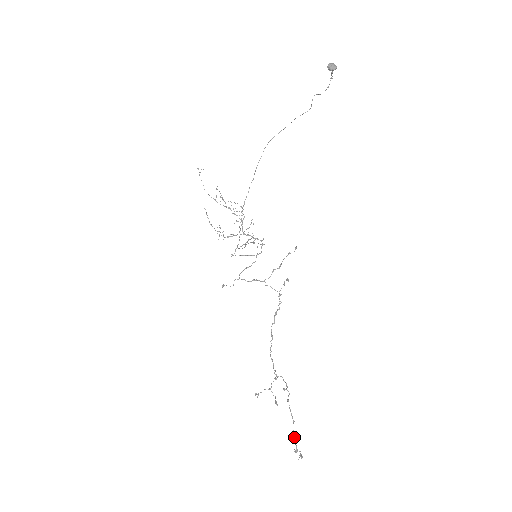
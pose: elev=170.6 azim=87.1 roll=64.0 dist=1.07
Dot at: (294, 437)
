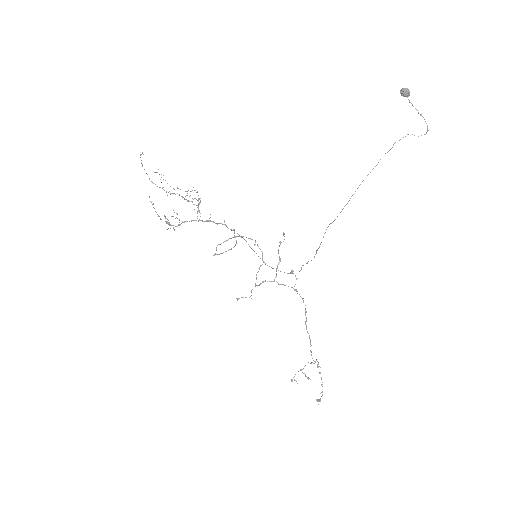
Dot at: (322, 394)
